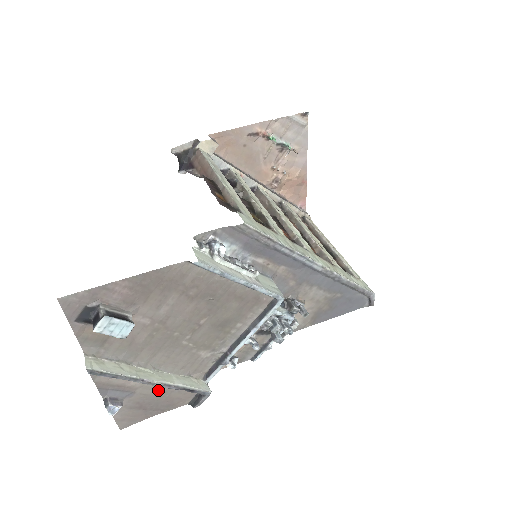
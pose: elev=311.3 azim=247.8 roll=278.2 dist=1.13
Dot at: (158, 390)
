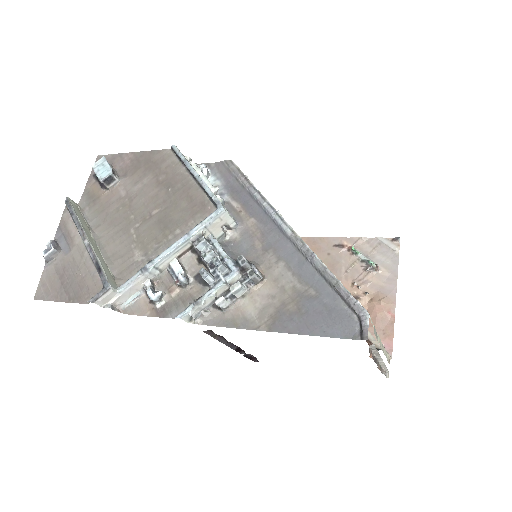
Dot at: (83, 260)
